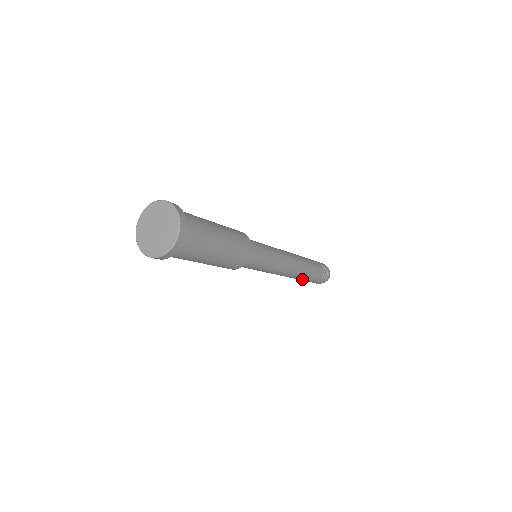
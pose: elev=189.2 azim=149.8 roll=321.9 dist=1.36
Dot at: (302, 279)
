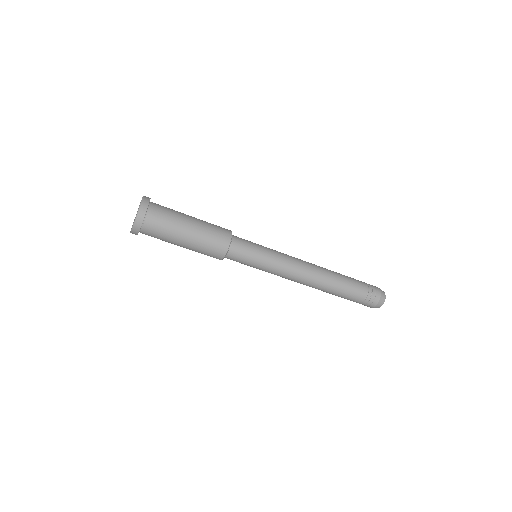
Dot at: (338, 285)
